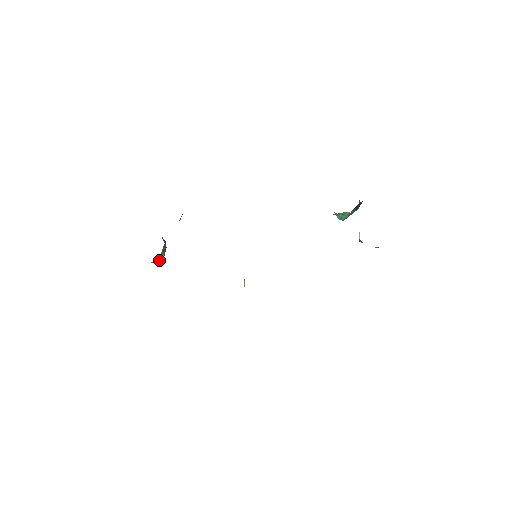
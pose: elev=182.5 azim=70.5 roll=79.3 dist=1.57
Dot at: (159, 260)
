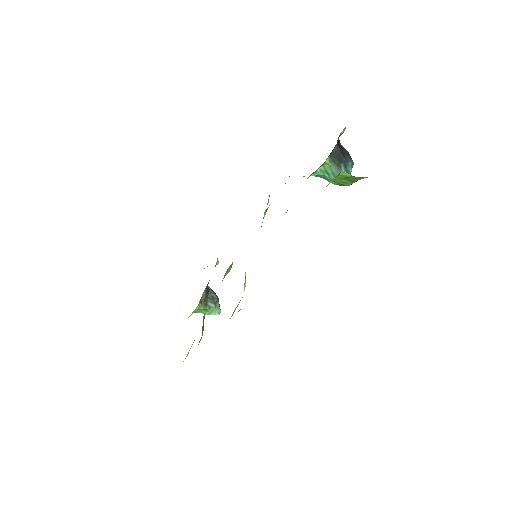
Dot at: (214, 313)
